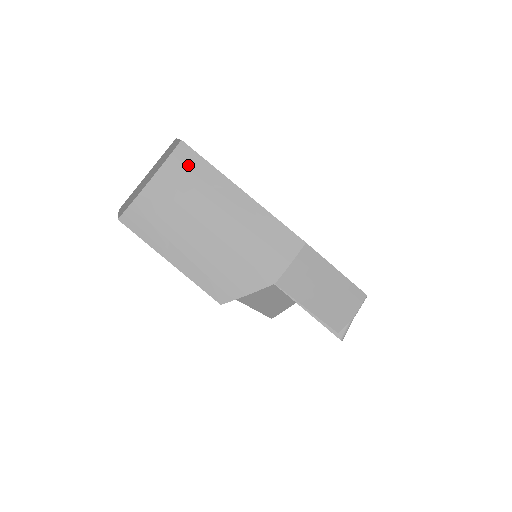
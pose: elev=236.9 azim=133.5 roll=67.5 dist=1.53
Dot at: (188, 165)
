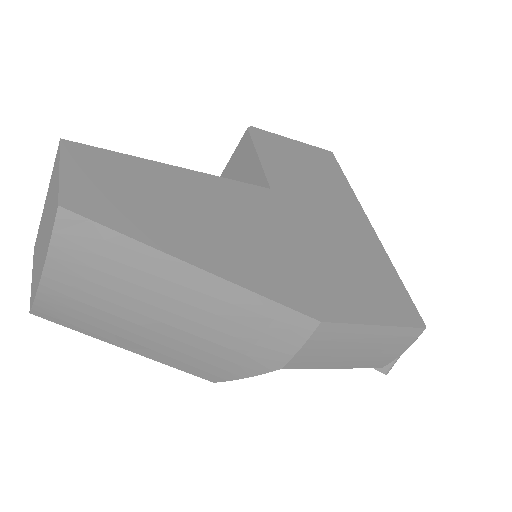
Dot at: (90, 246)
